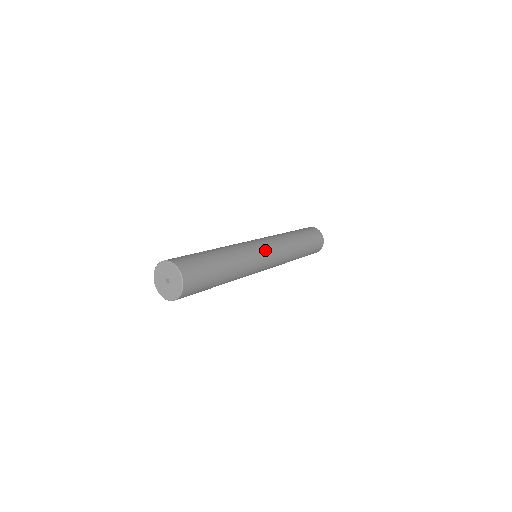
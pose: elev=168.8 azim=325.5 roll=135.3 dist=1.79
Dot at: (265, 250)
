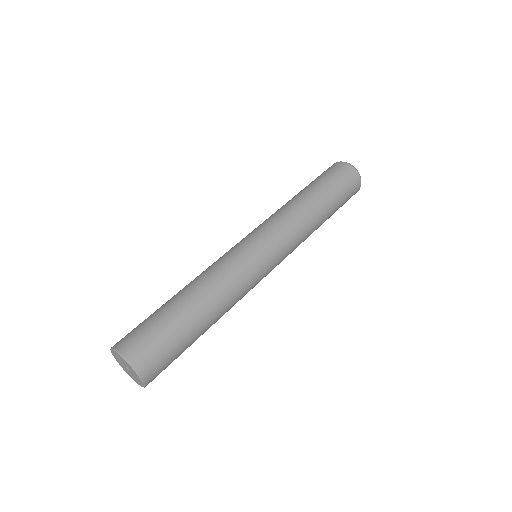
Dot at: (266, 261)
